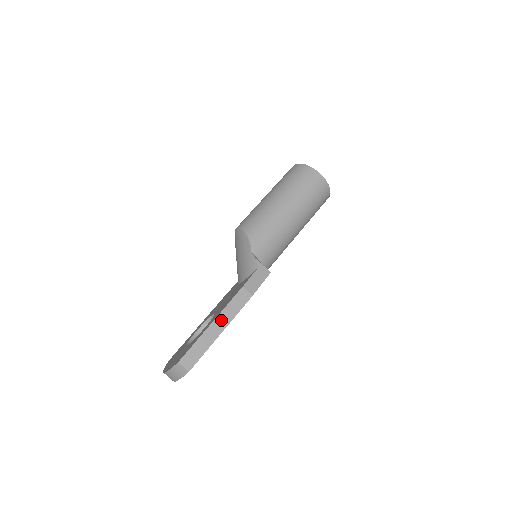
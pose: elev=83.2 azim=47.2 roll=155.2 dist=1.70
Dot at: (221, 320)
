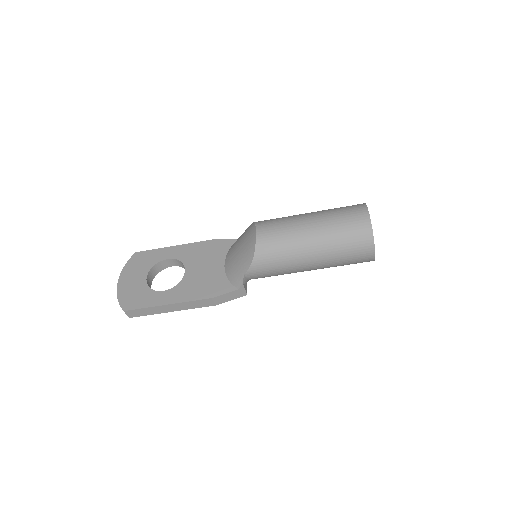
Dot at: (176, 306)
